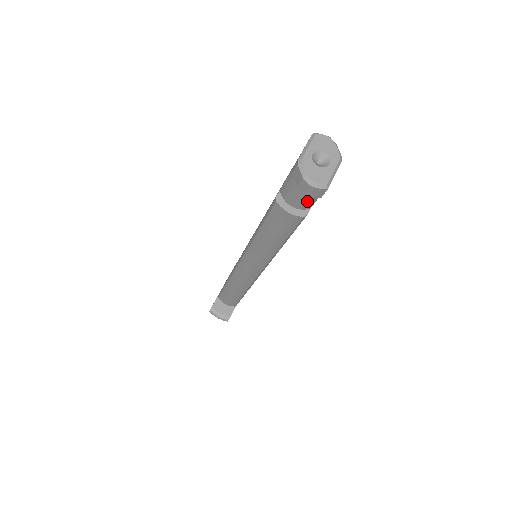
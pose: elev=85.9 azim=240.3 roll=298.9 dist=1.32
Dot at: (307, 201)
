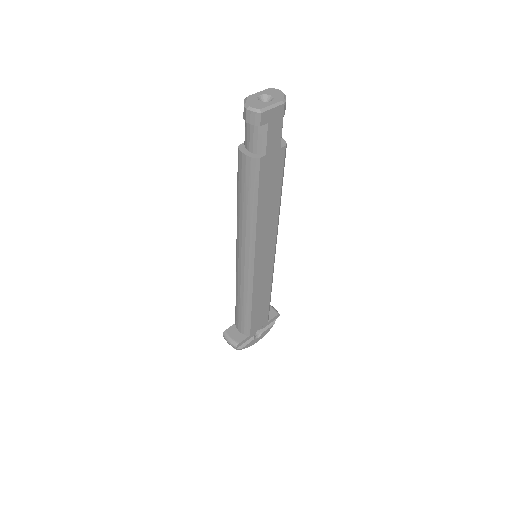
Dot at: (257, 141)
